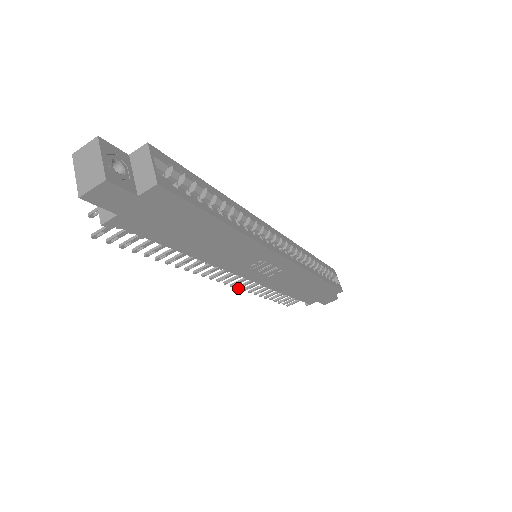
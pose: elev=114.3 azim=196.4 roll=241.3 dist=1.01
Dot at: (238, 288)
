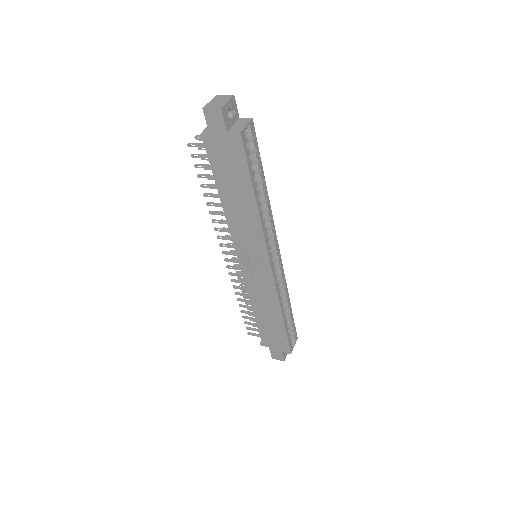
Dot at: (229, 274)
